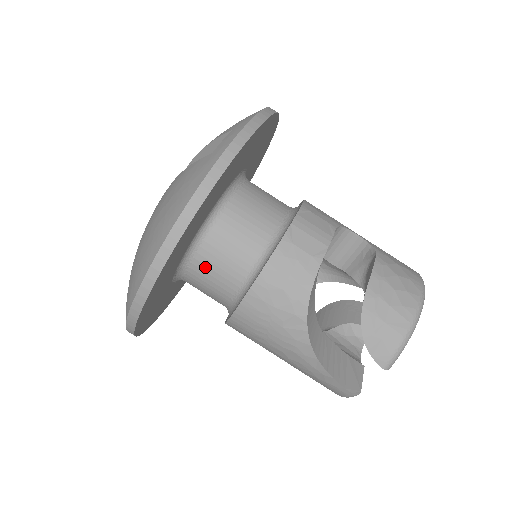
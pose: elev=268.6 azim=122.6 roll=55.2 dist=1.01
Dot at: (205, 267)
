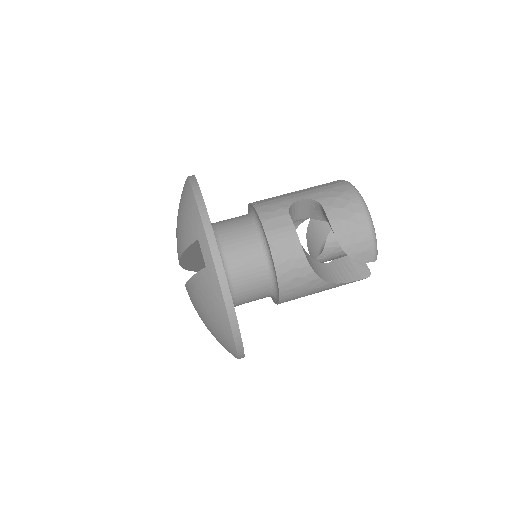
Dot at: (245, 298)
